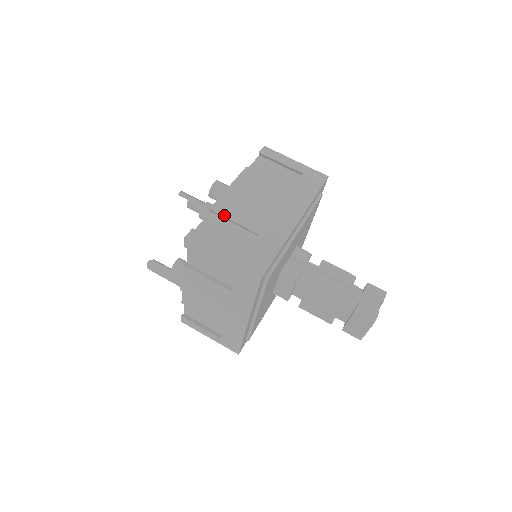
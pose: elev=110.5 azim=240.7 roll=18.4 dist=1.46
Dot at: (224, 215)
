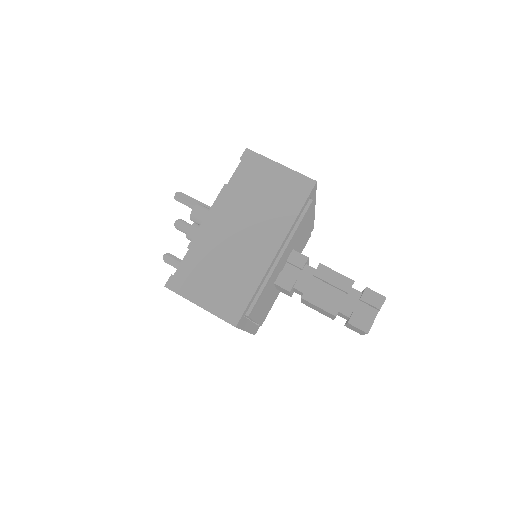
Dot at: (201, 254)
